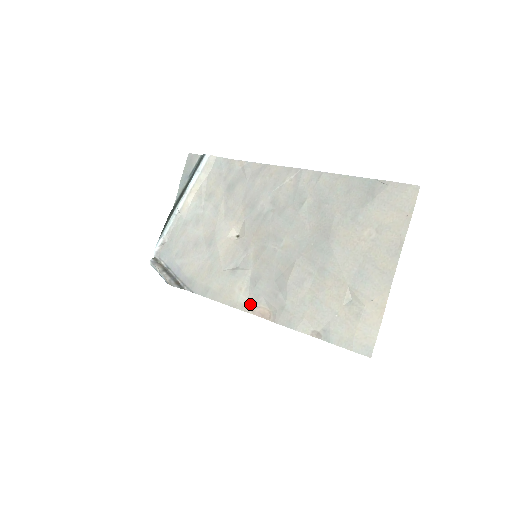
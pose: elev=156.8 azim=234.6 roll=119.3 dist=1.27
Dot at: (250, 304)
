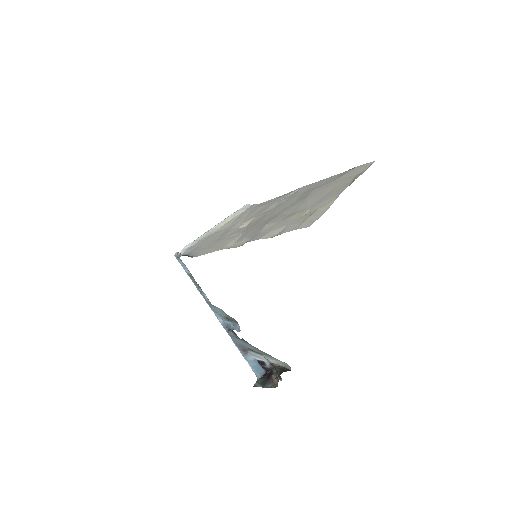
Dot at: (234, 245)
